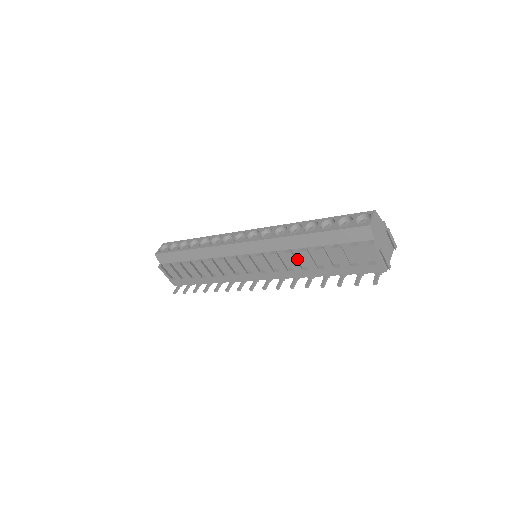
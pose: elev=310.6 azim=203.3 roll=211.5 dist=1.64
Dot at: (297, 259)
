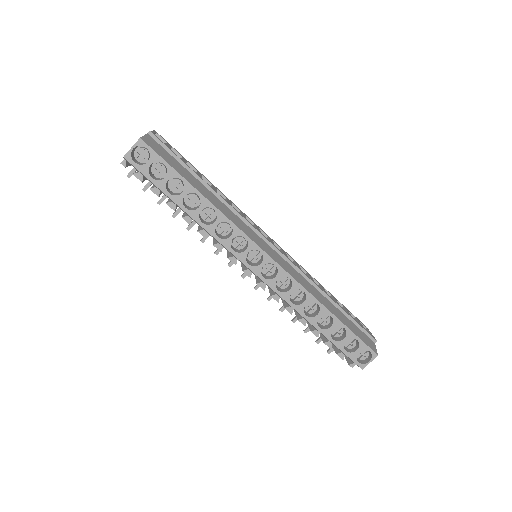
Dot at: occluded
